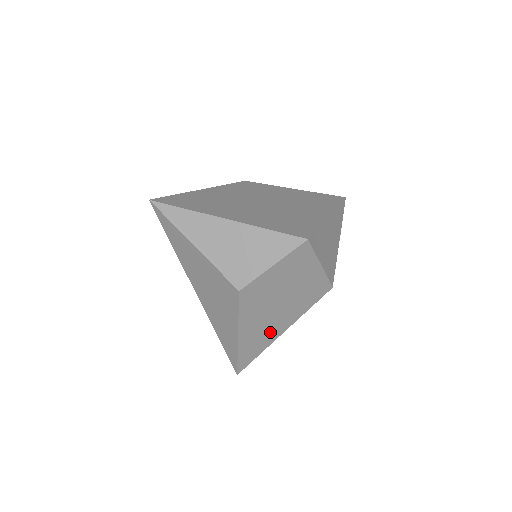
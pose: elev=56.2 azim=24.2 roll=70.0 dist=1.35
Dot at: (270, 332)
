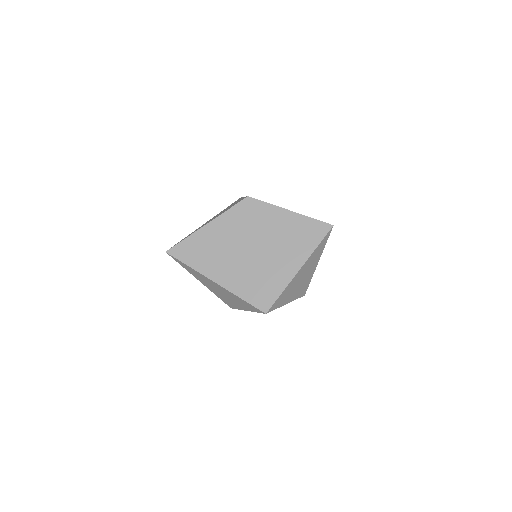
Dot at: occluded
